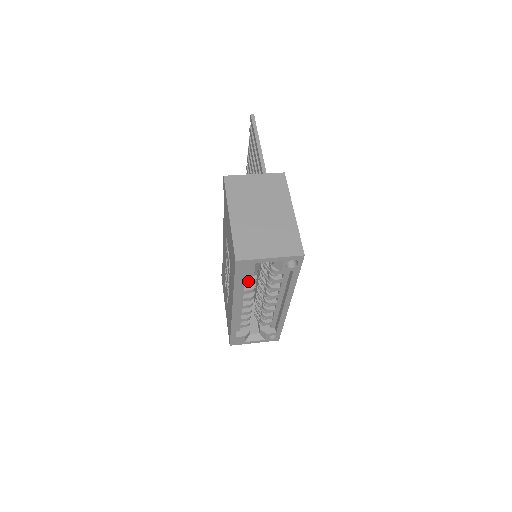
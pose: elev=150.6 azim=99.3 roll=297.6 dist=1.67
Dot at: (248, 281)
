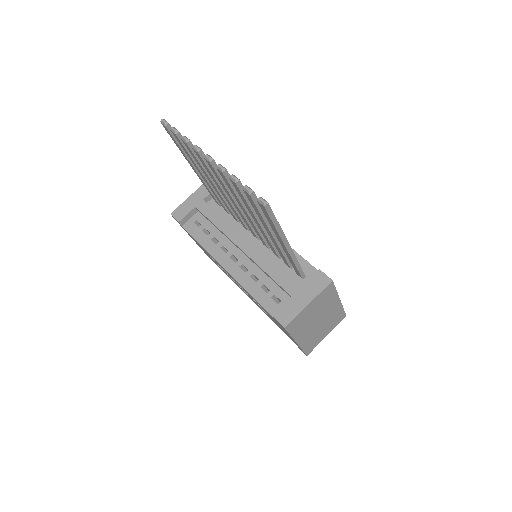
Dot at: occluded
